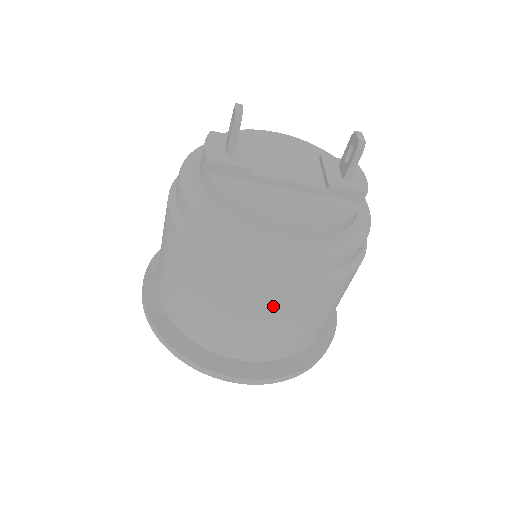
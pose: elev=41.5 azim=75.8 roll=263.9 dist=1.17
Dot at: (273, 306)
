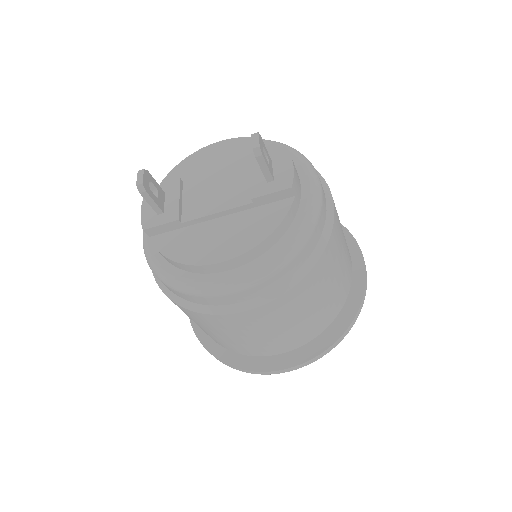
Dot at: (254, 322)
